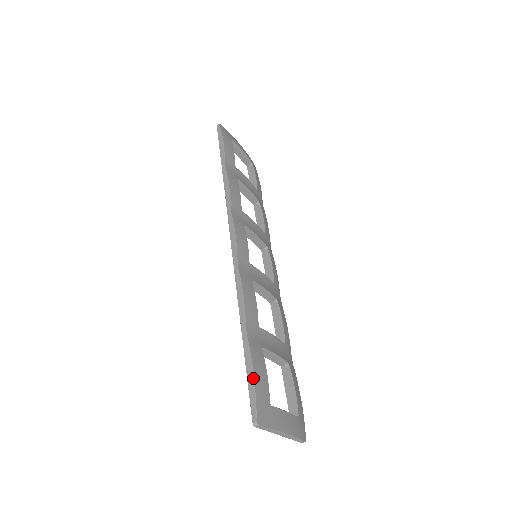
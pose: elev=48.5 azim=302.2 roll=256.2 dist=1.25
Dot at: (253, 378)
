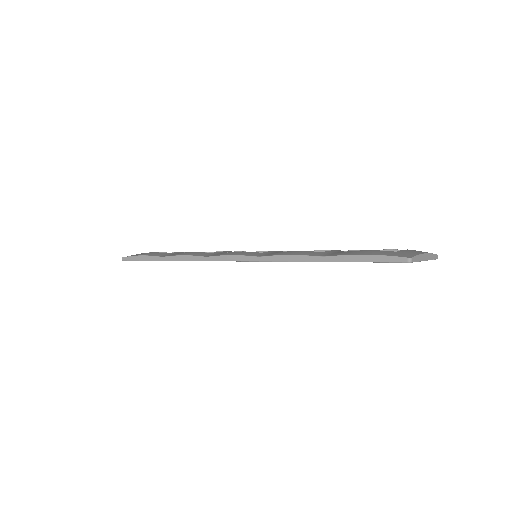
Dot at: (367, 256)
